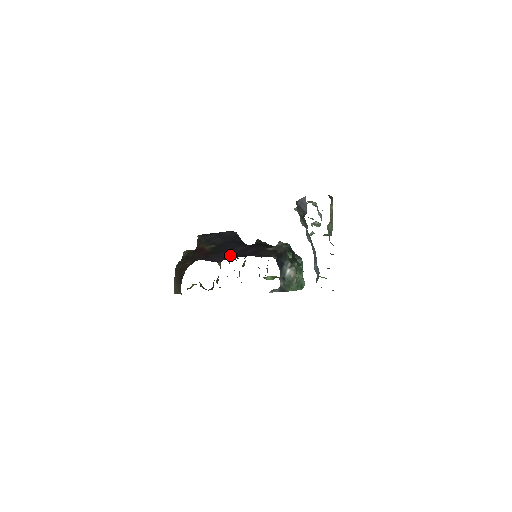
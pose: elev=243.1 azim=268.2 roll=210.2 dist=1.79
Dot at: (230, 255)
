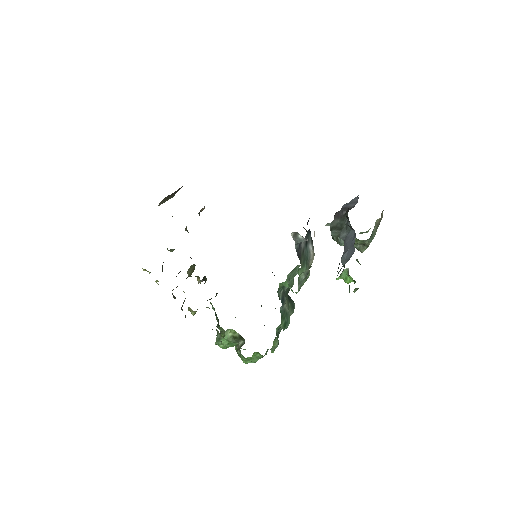
Dot at: occluded
